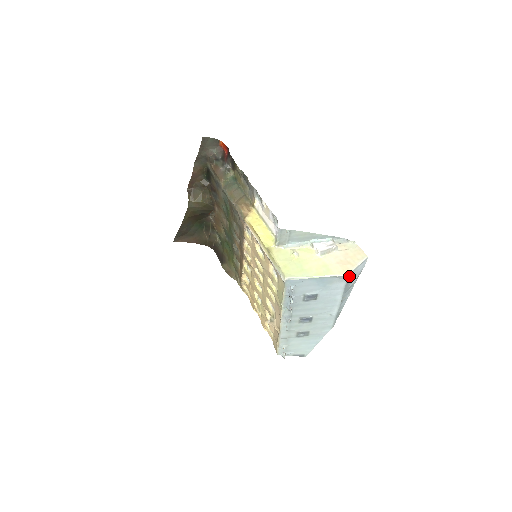
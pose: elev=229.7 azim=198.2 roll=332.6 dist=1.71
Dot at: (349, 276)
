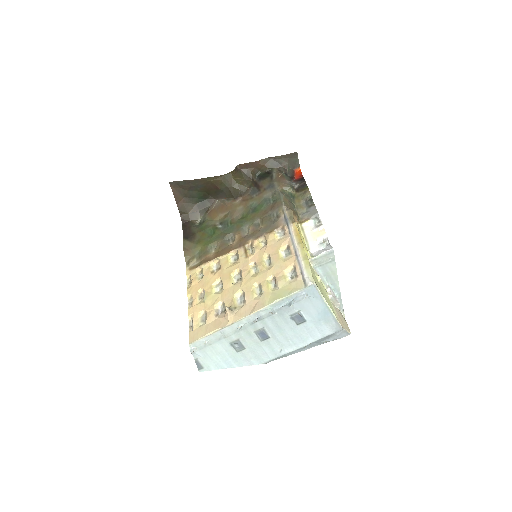
Dot at: (339, 331)
